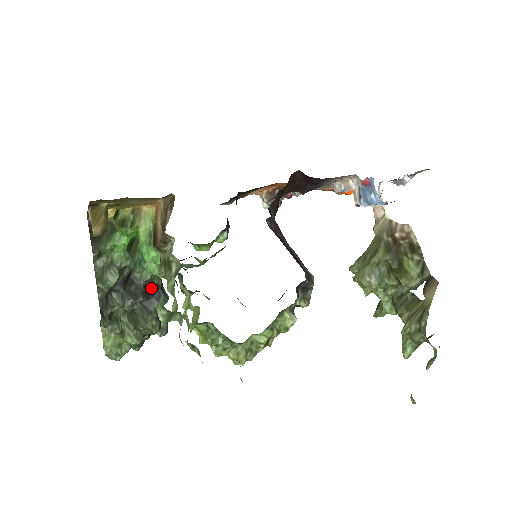
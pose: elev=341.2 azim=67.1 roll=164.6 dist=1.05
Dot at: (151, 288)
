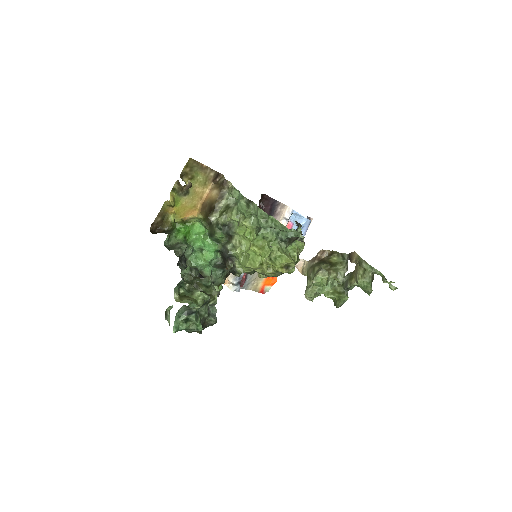
Dot at: (201, 275)
